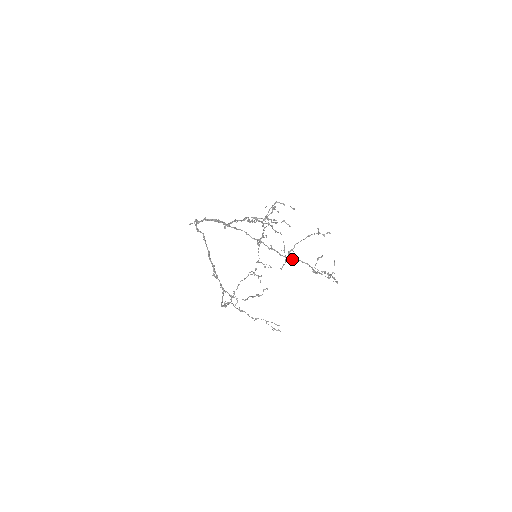
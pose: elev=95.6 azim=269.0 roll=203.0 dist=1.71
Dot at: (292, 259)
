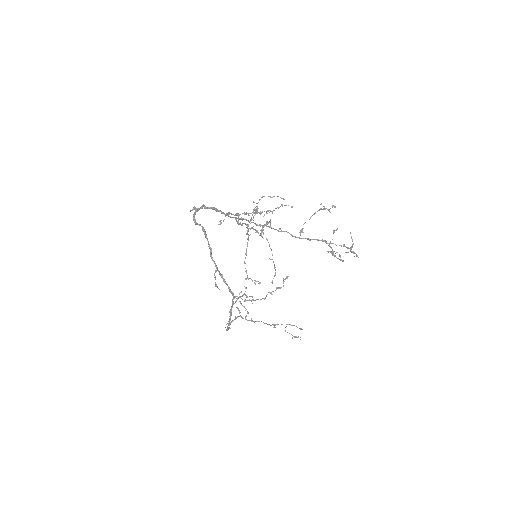
Dot at: (306, 238)
